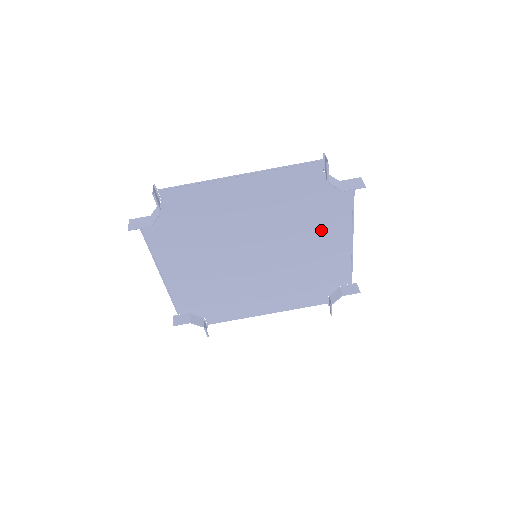
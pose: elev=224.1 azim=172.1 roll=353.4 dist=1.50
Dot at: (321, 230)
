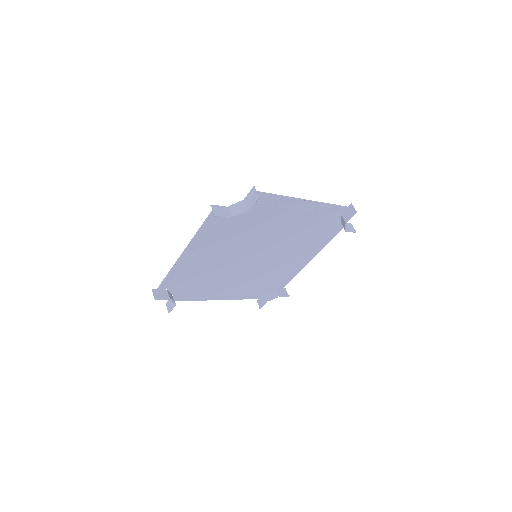
Dot at: (304, 249)
